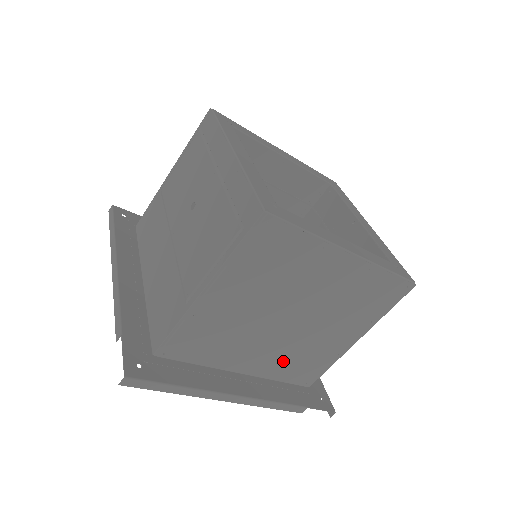
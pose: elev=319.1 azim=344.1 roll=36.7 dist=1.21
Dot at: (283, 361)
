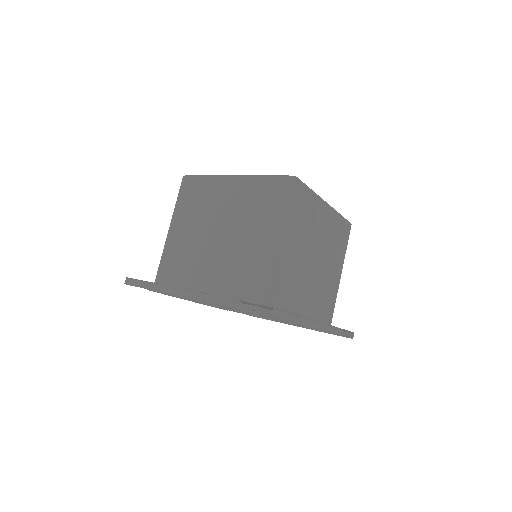
Dot at: (317, 301)
